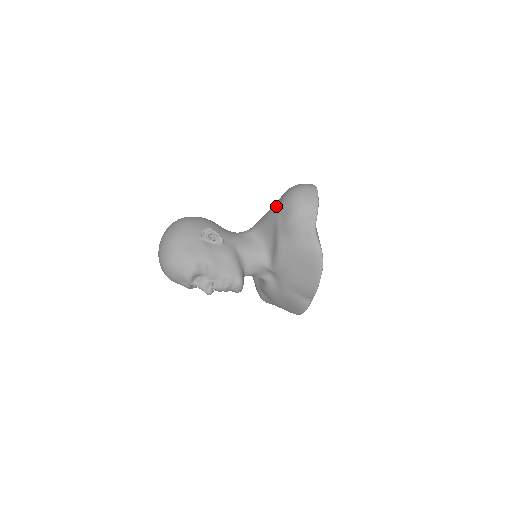
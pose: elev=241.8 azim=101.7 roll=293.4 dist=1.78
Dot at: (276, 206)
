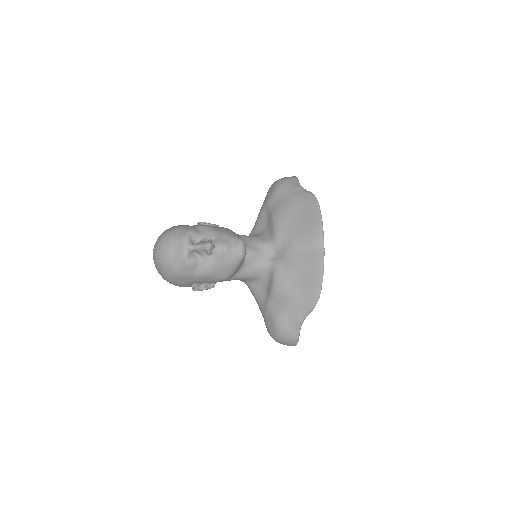
Dot at: occluded
